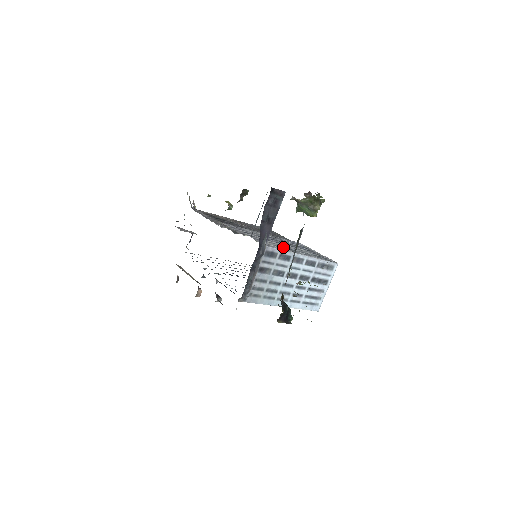
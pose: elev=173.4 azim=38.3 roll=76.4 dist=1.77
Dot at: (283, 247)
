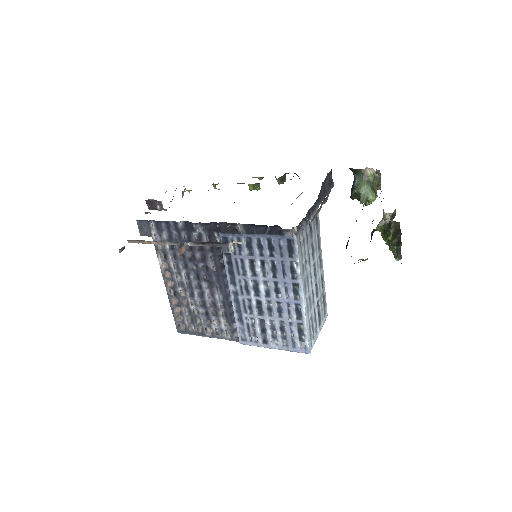
Dot at: occluded
